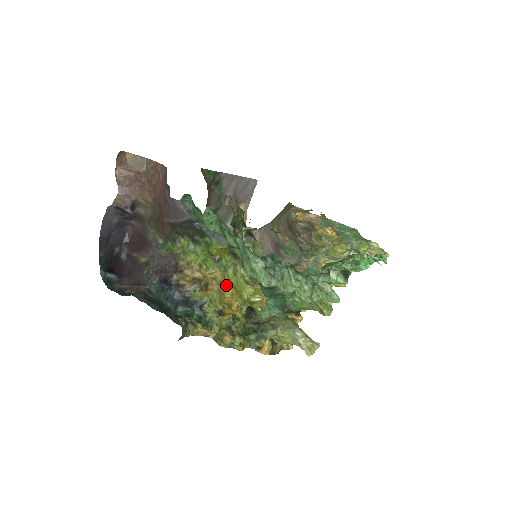
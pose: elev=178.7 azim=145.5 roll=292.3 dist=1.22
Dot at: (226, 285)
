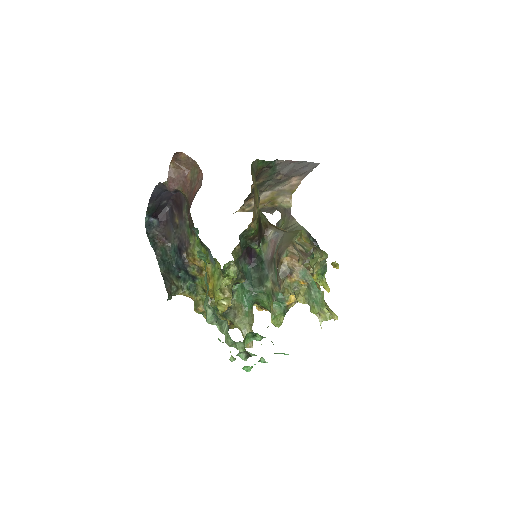
Dot at: (210, 282)
